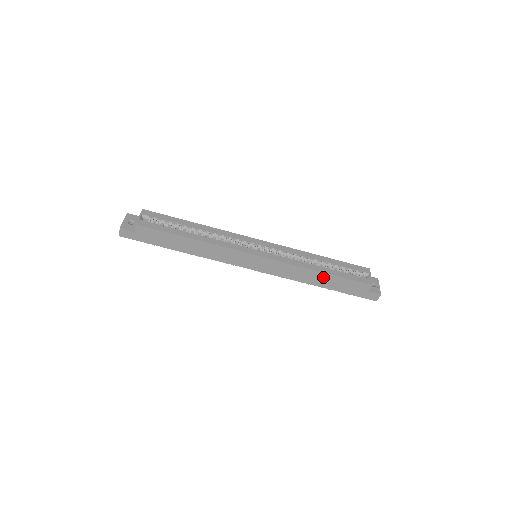
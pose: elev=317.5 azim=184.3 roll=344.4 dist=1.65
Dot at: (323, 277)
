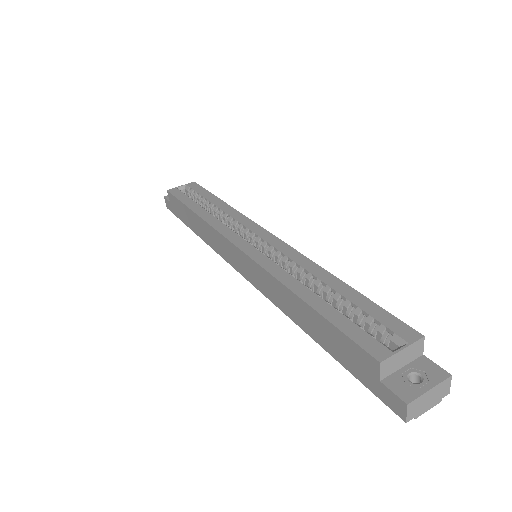
Dot at: (305, 311)
